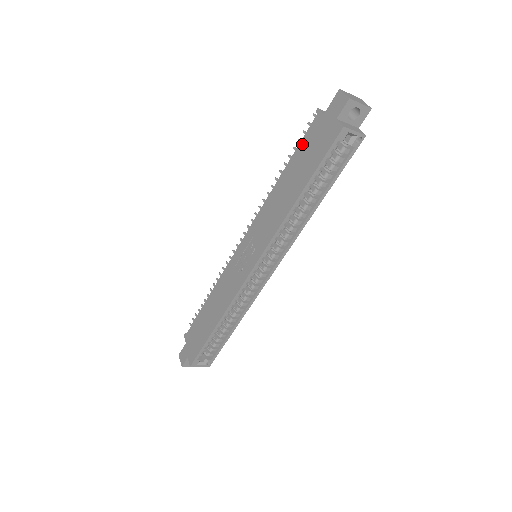
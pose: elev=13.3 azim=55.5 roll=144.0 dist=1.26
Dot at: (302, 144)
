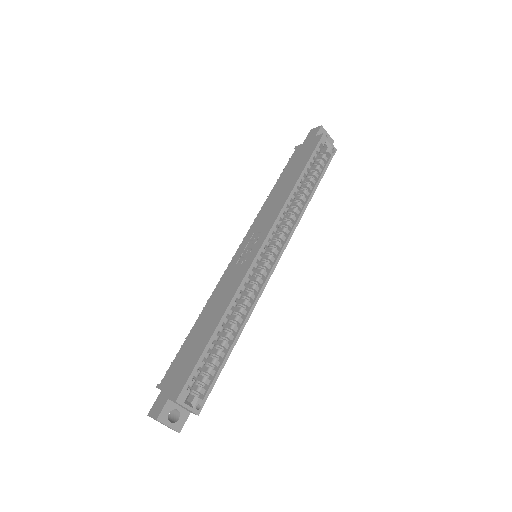
Dot at: (289, 164)
